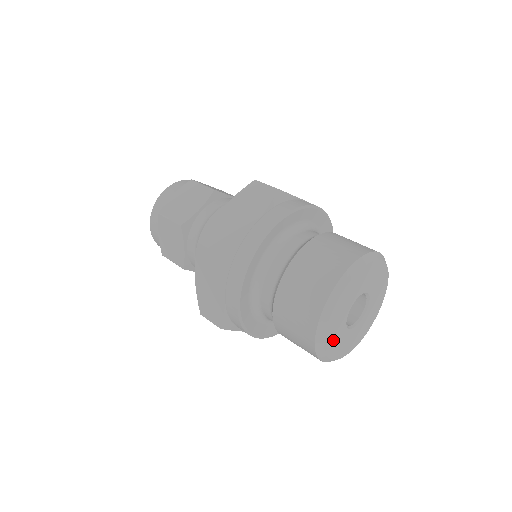
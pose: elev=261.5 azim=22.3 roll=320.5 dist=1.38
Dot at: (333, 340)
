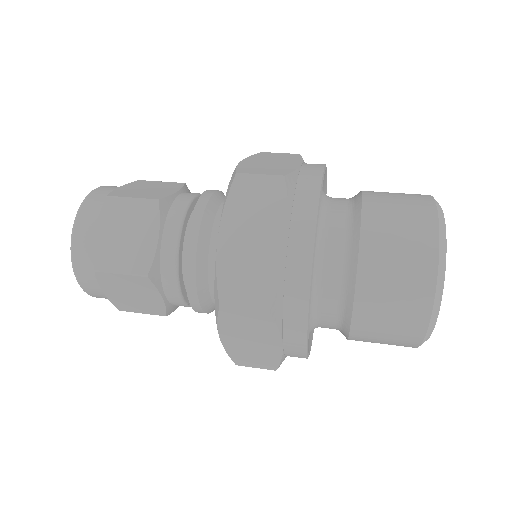
Dot at: occluded
